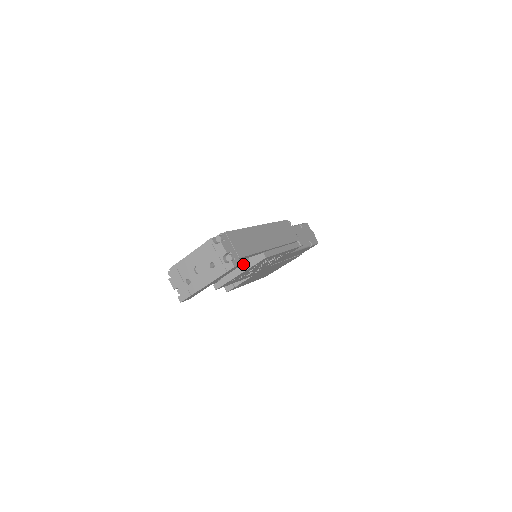
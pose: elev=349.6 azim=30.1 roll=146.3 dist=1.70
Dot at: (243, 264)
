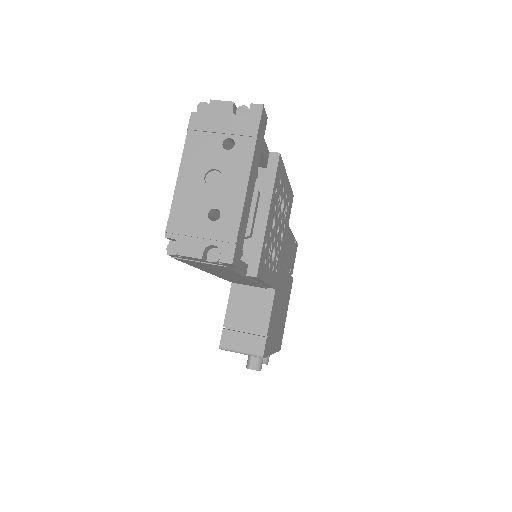
Dot at: (258, 207)
